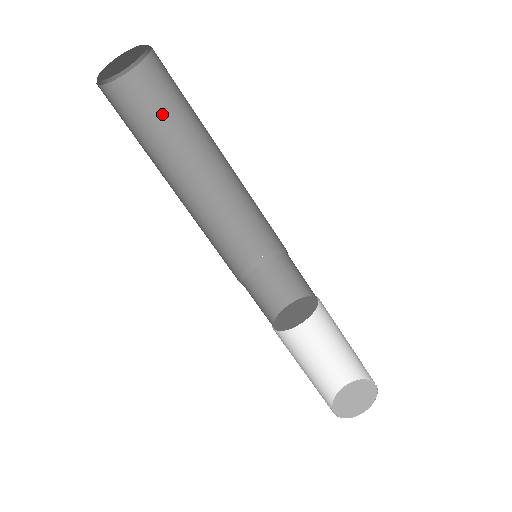
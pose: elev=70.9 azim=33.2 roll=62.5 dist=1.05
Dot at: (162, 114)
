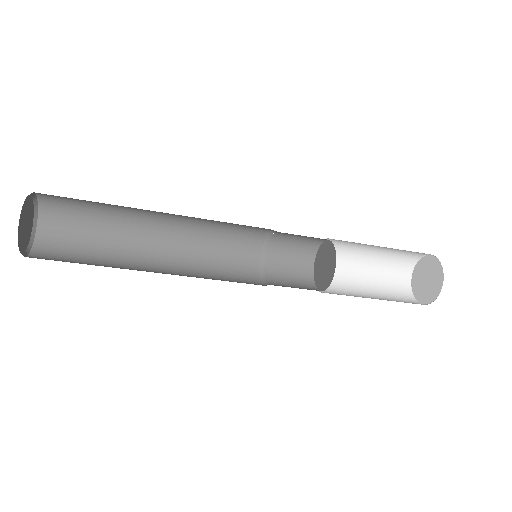
Dot at: occluded
